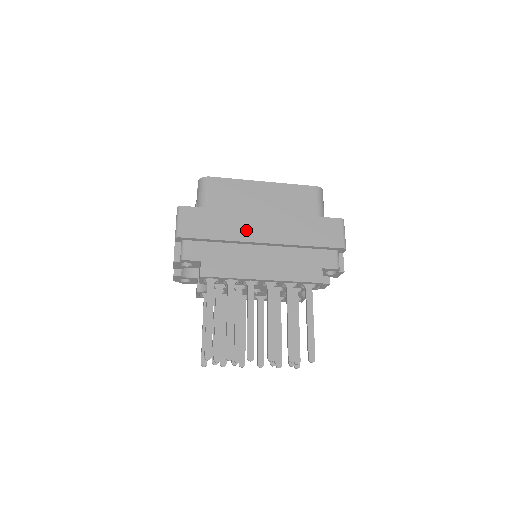
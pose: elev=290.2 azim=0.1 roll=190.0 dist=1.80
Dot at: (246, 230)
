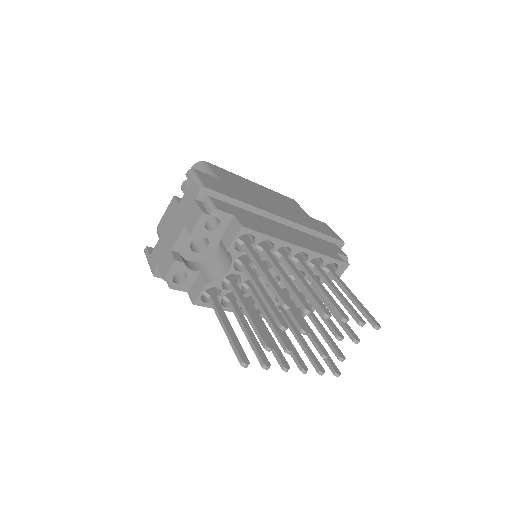
Dot at: (263, 205)
